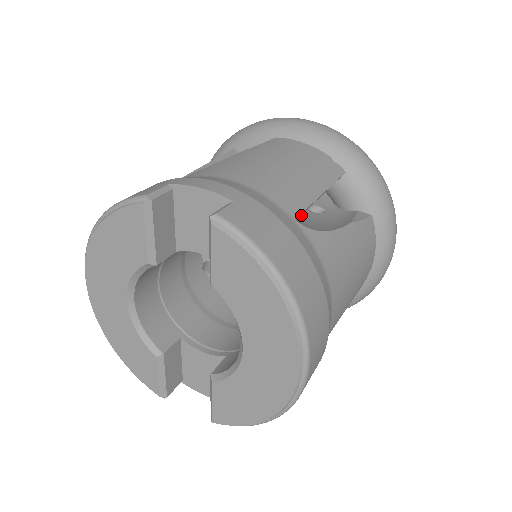
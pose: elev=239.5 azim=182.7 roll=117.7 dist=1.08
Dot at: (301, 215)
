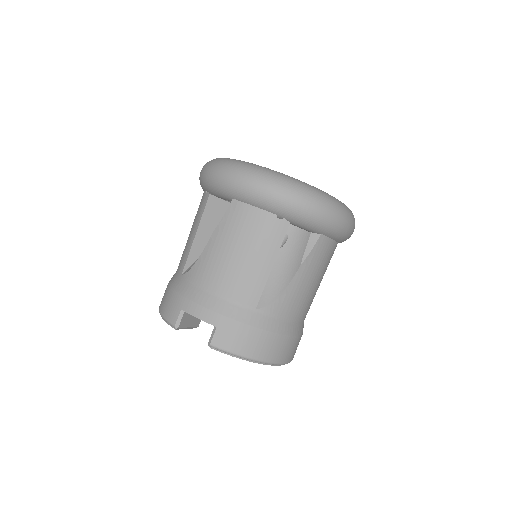
Dot at: occluded
